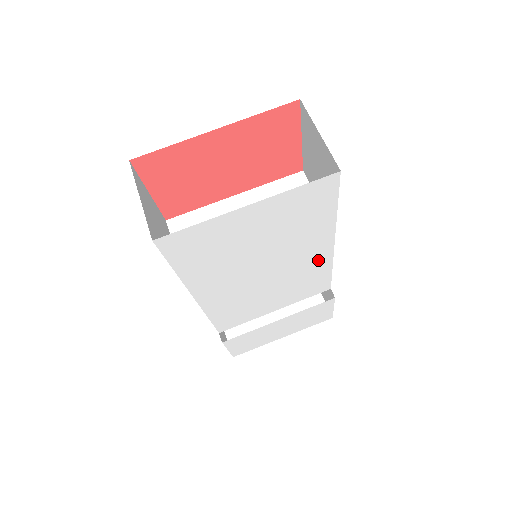
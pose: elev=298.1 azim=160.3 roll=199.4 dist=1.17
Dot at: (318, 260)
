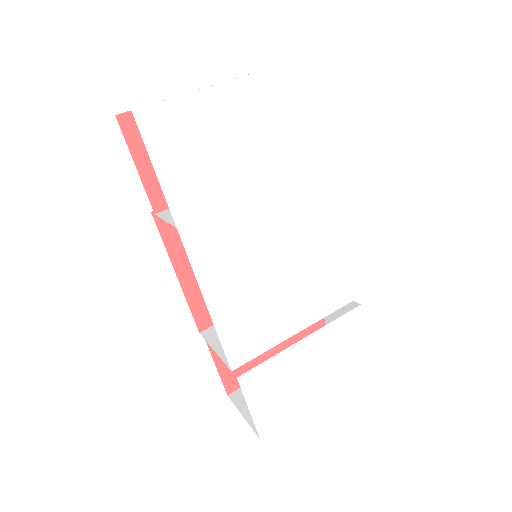
Dot at: (319, 222)
